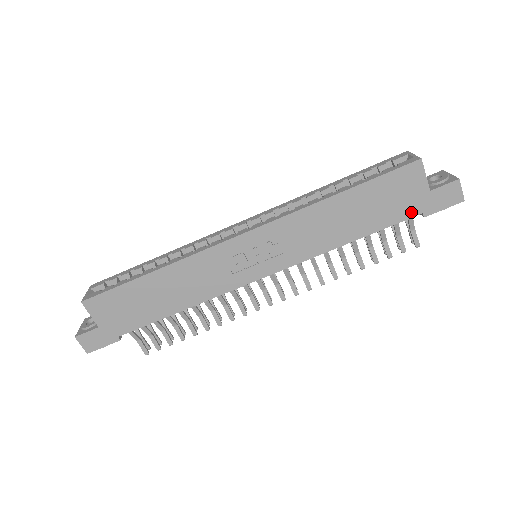
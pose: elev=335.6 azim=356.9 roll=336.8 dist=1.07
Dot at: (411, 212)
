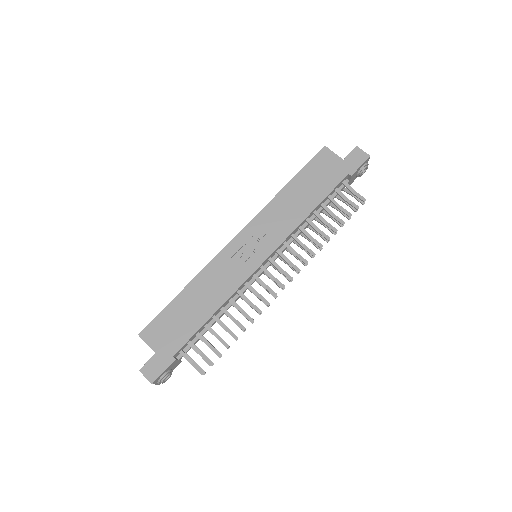
Dot at: (340, 176)
